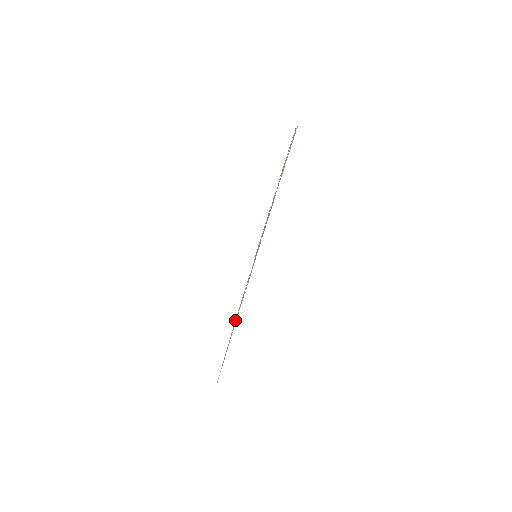
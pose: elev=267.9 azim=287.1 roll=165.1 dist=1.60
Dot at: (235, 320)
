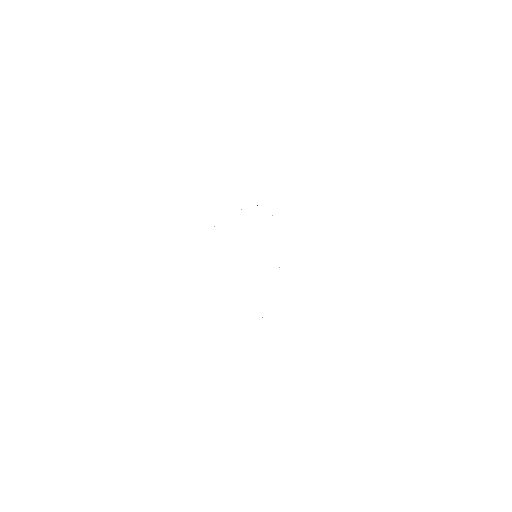
Dot at: occluded
